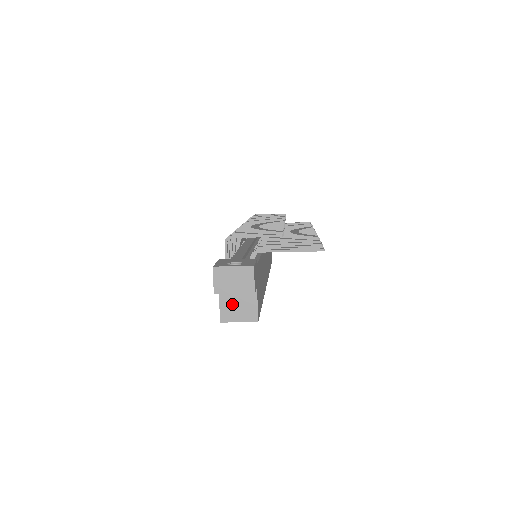
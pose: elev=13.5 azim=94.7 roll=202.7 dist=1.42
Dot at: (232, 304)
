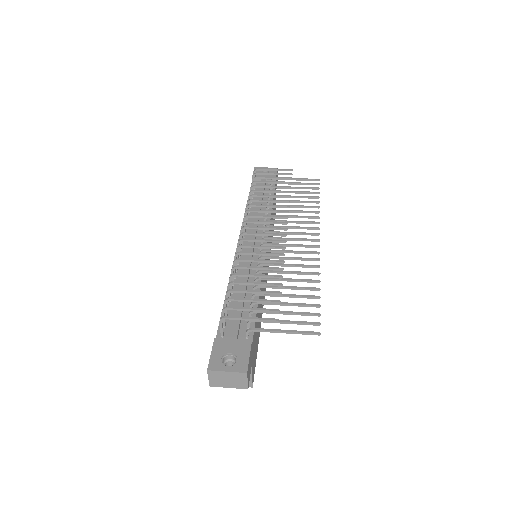
Dot at: occluded
